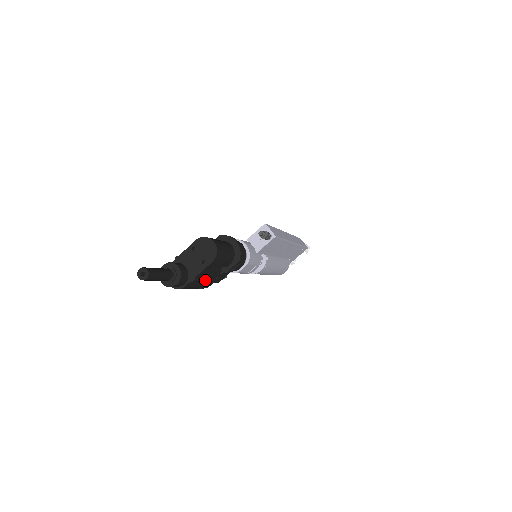
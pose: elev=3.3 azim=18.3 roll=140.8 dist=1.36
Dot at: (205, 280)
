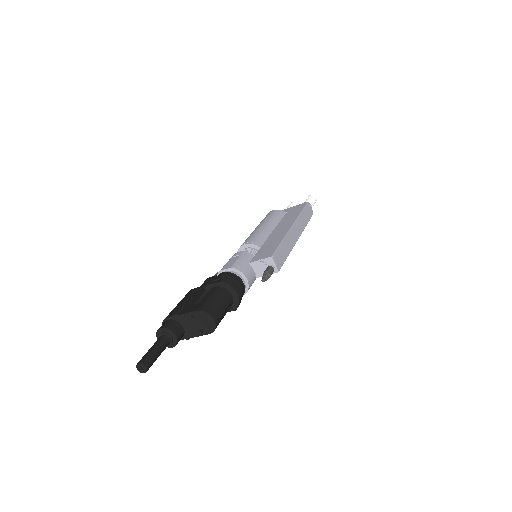
Dot at: occluded
